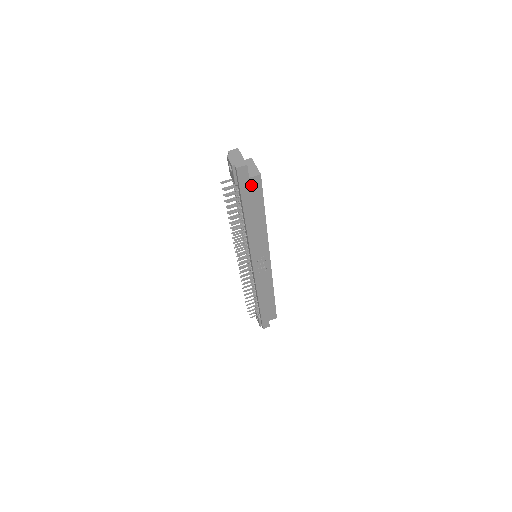
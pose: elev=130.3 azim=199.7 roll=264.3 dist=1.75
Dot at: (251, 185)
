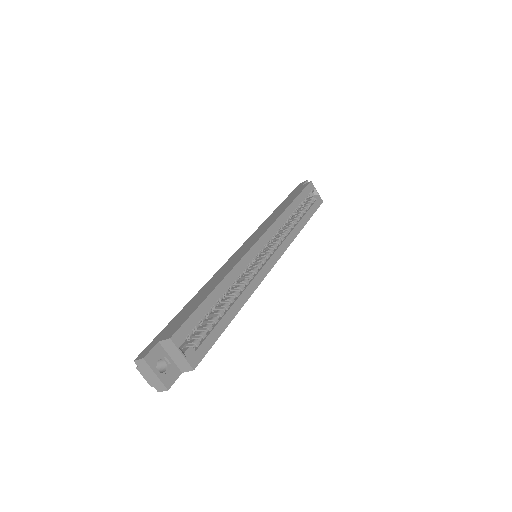
Dot at: occluded
